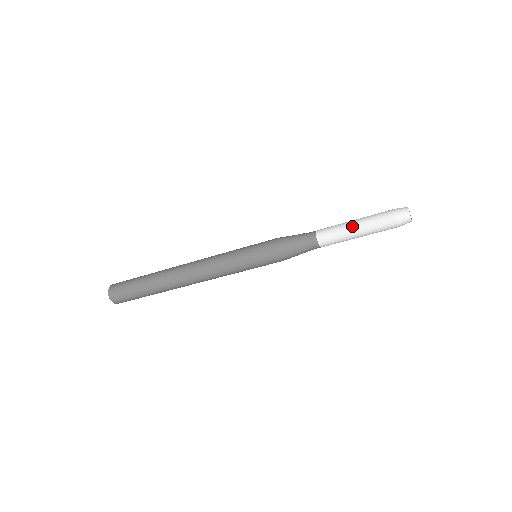
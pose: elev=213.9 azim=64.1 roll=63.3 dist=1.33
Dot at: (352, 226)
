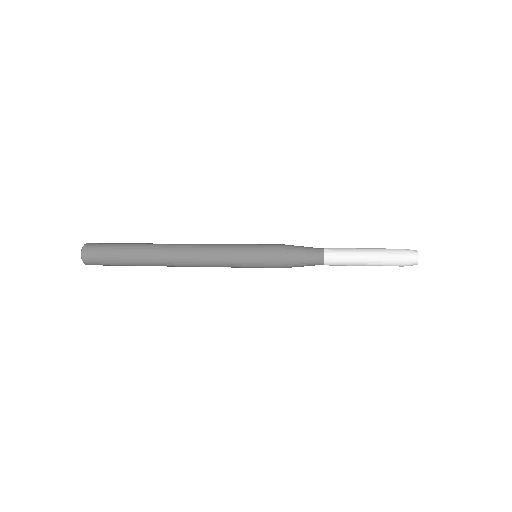
Dot at: (362, 253)
